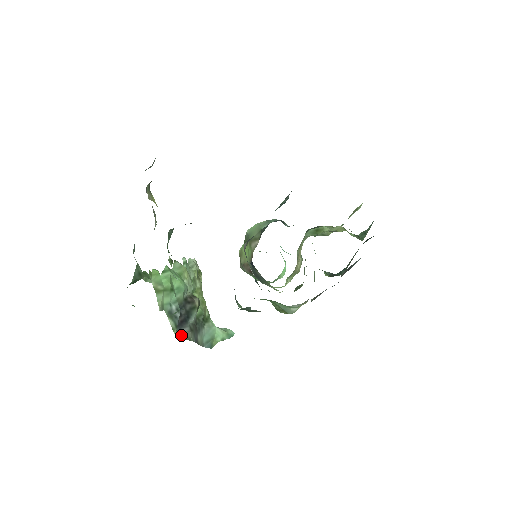
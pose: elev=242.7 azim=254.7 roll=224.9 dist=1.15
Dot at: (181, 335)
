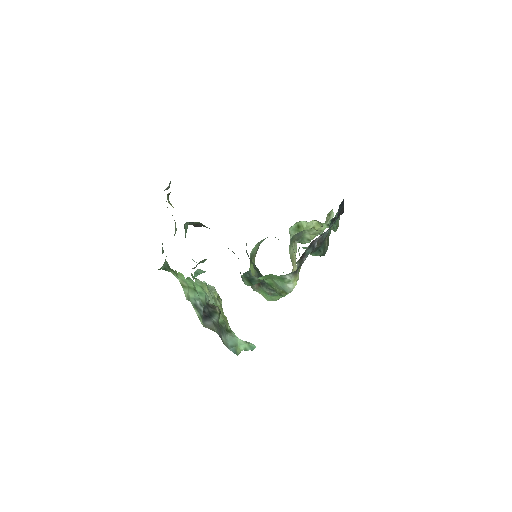
Dot at: (206, 325)
